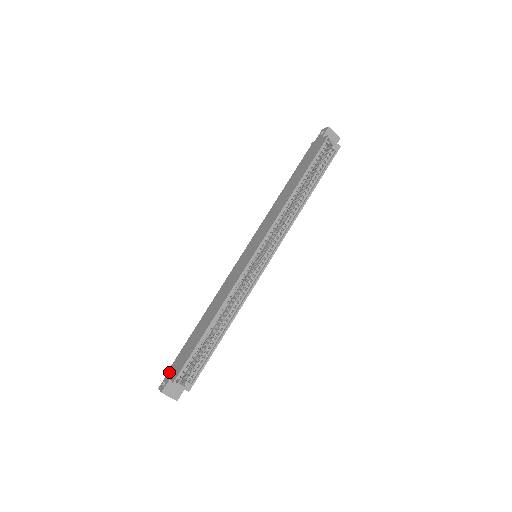
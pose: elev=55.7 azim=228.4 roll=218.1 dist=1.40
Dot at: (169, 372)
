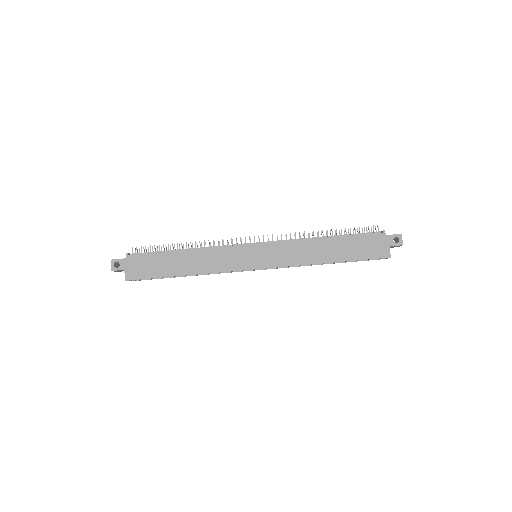
Dot at: (127, 261)
